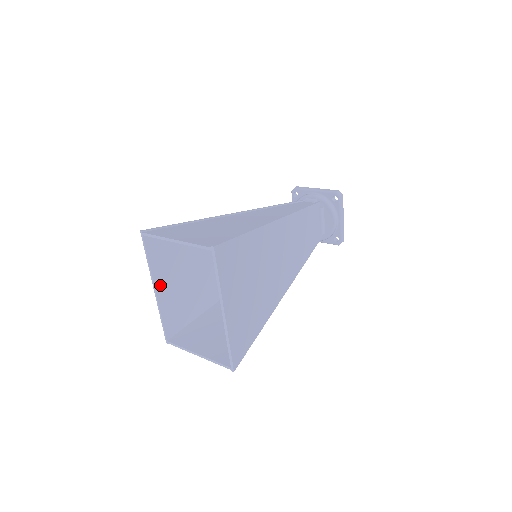
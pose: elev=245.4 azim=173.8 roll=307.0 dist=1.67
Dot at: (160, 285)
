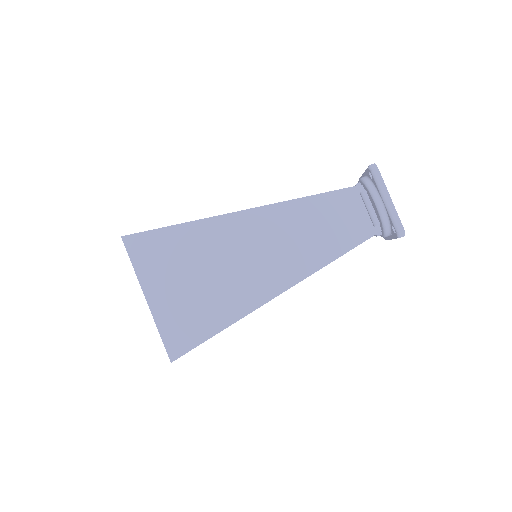
Dot at: occluded
